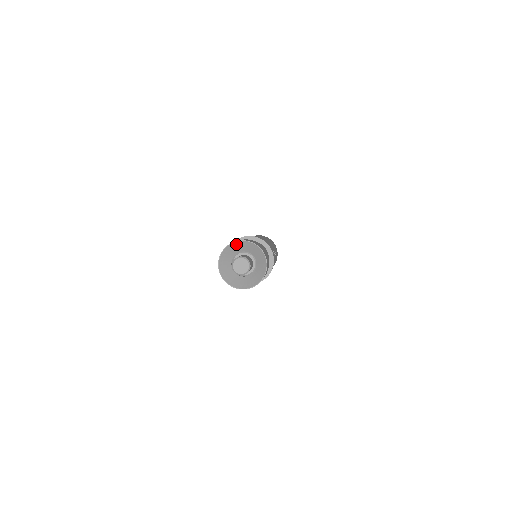
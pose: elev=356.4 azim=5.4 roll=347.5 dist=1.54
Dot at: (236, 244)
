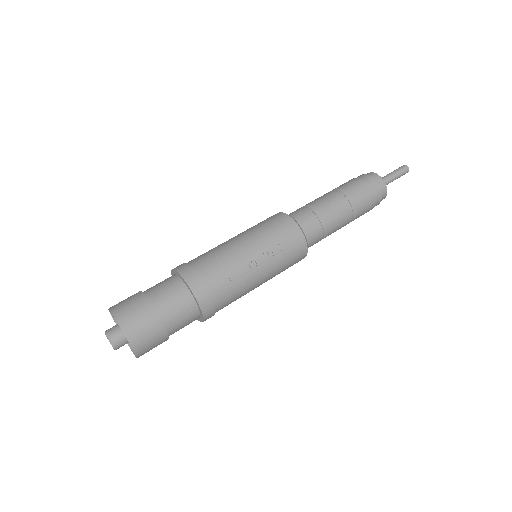
Dot at: occluded
